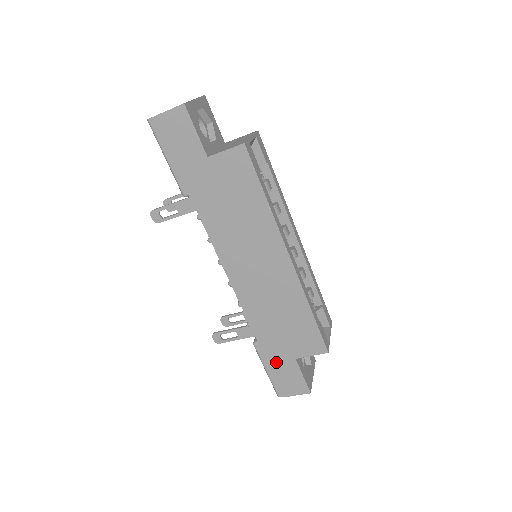
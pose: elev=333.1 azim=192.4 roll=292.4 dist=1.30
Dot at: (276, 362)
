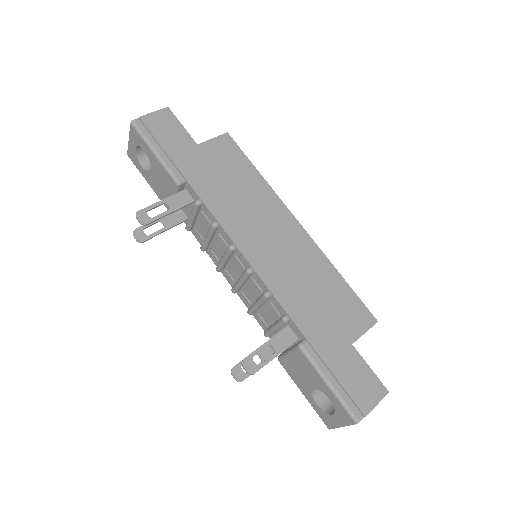
Dot at: (334, 359)
